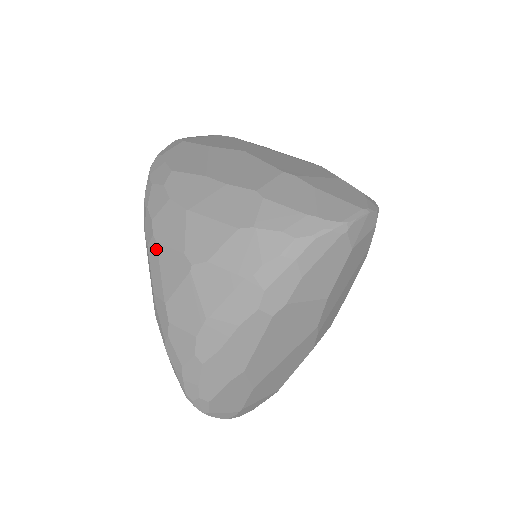
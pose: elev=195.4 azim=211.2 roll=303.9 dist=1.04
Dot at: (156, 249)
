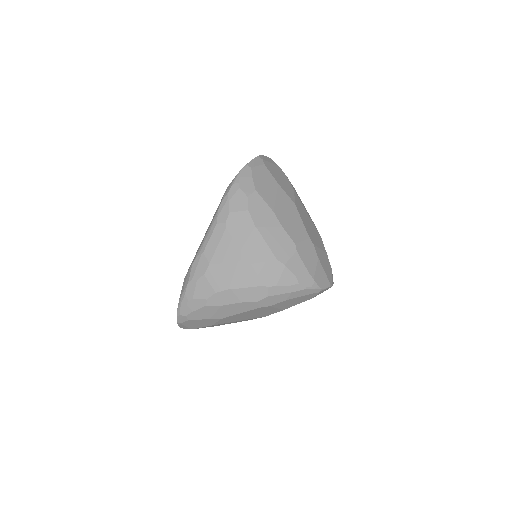
Dot at: (223, 232)
